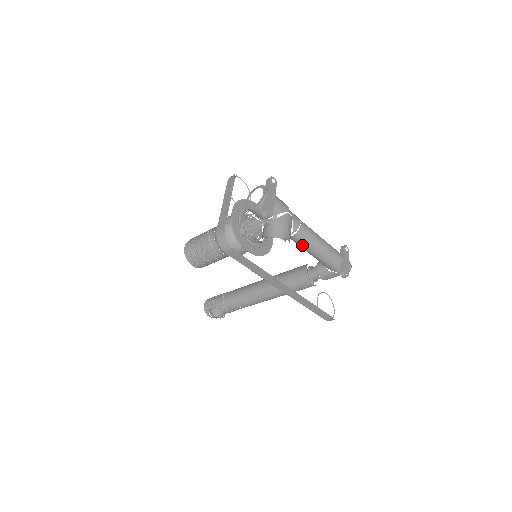
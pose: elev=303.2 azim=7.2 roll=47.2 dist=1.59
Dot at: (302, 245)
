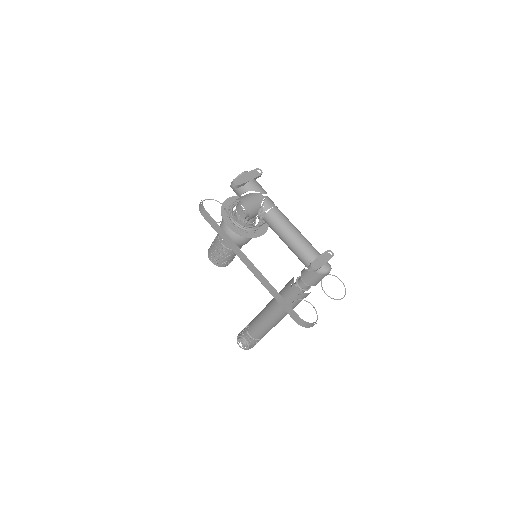
Dot at: (274, 229)
